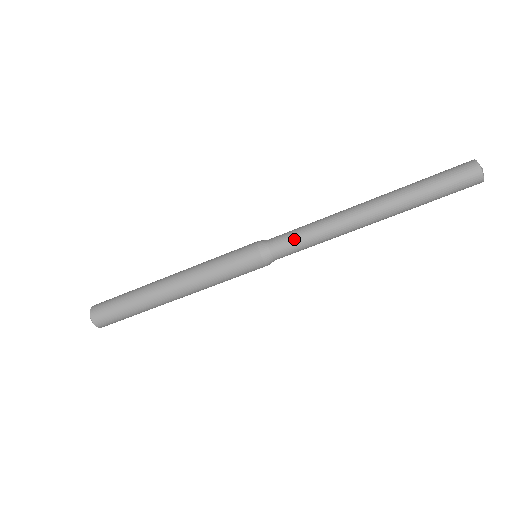
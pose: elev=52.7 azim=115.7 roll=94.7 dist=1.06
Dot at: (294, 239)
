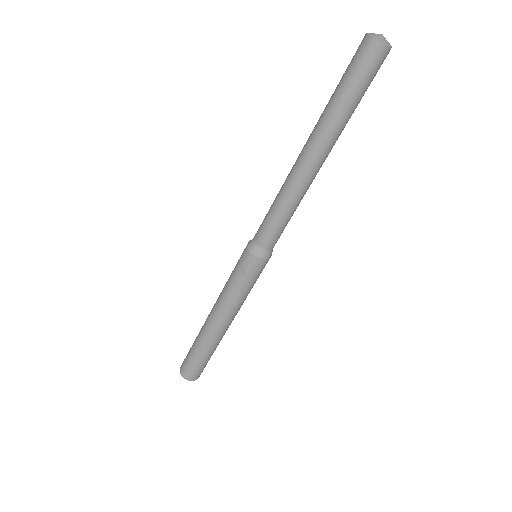
Dot at: (276, 228)
